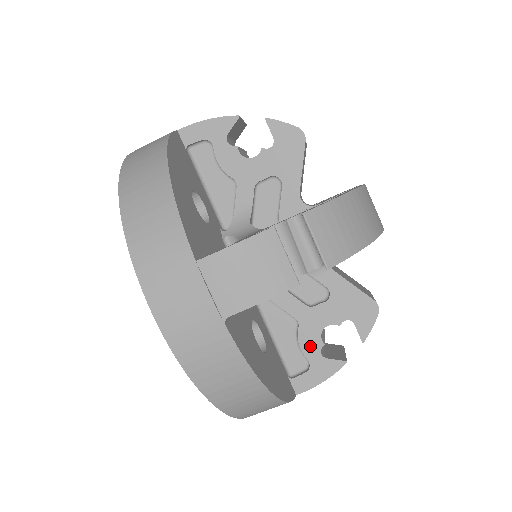
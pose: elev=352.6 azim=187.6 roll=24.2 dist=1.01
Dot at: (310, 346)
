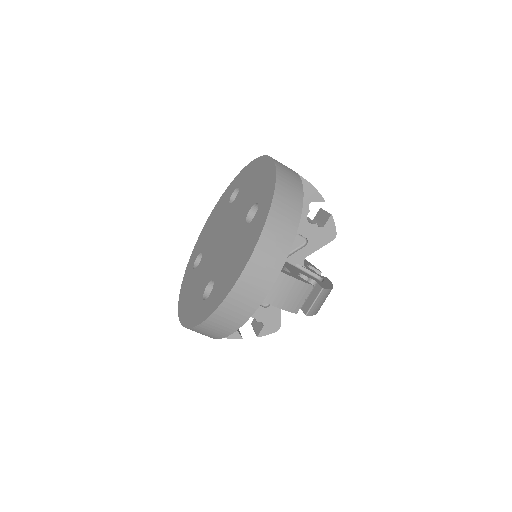
Dot at: occluded
